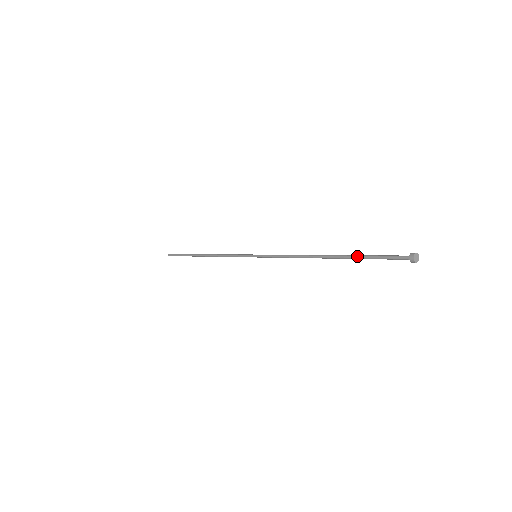
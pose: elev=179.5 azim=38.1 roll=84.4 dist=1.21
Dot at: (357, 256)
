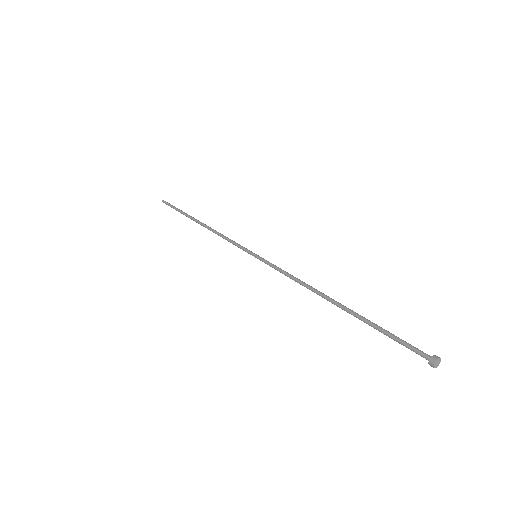
Dot at: (369, 322)
